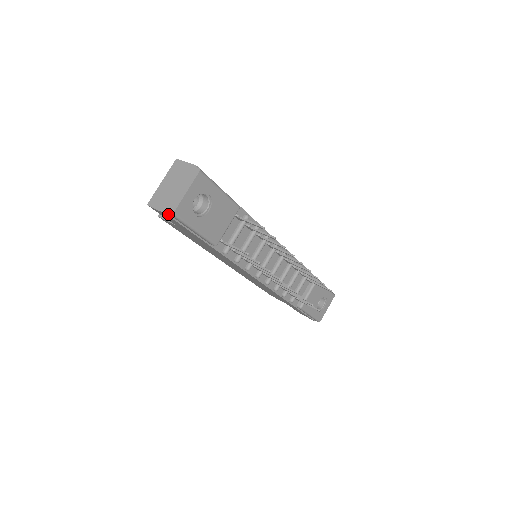
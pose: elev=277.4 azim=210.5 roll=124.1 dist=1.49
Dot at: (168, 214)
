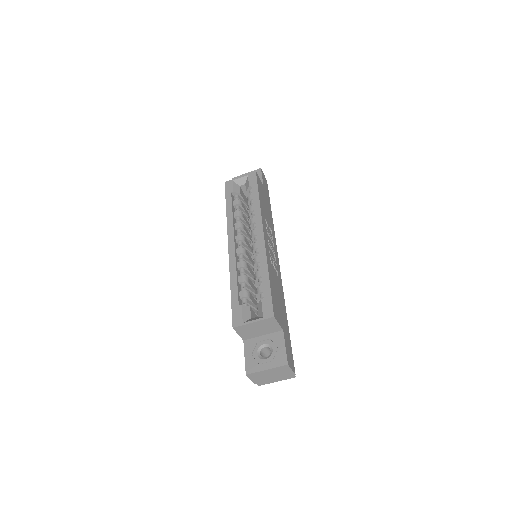
Dot at: (256, 382)
